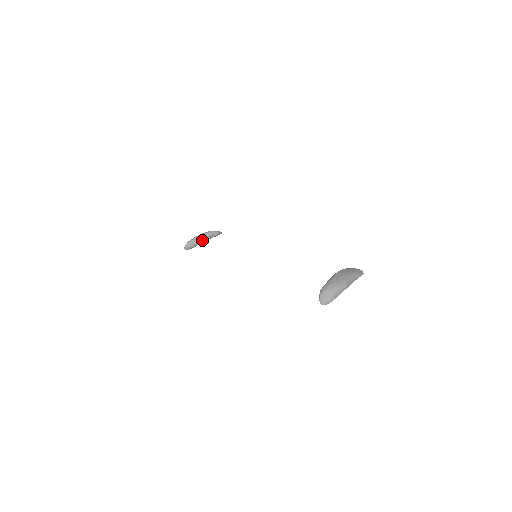
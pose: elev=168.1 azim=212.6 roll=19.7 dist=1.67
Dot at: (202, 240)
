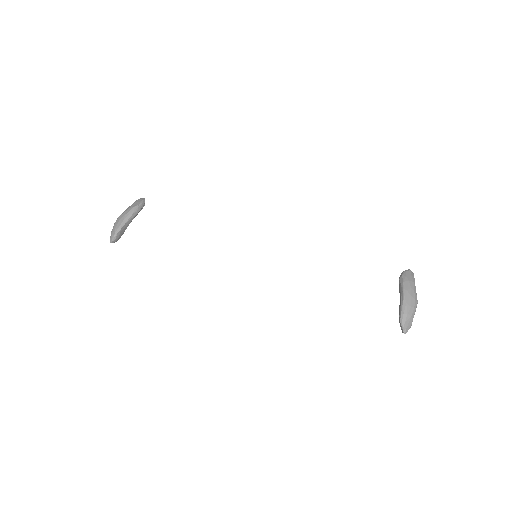
Dot at: (130, 222)
